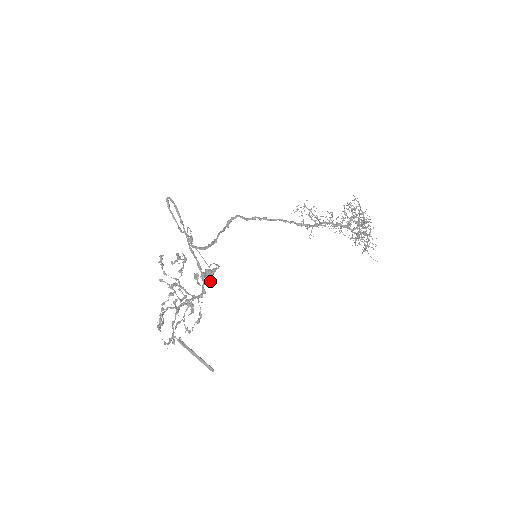
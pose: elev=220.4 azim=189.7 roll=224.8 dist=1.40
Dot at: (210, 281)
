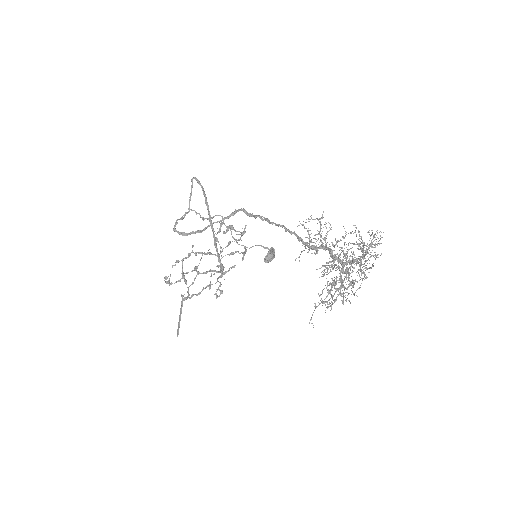
Dot at: (266, 260)
